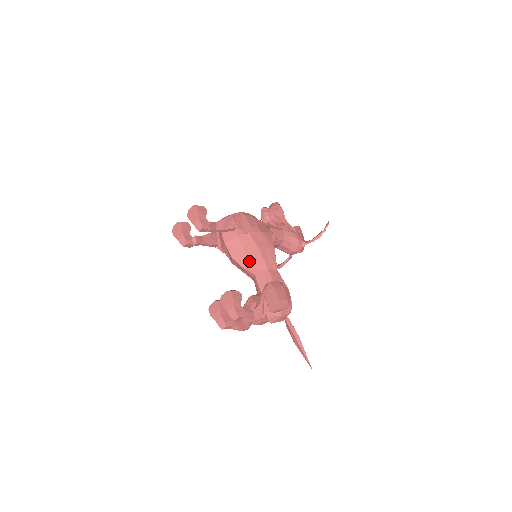
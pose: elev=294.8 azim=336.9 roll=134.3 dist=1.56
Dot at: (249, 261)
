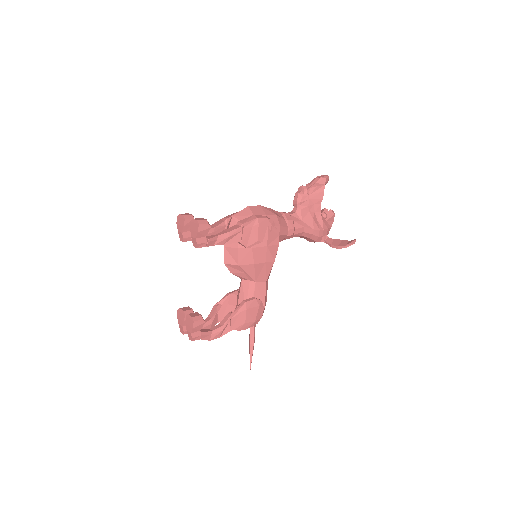
Dot at: (240, 271)
